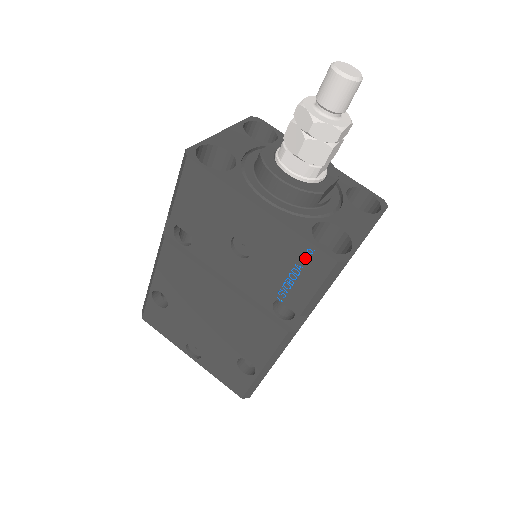
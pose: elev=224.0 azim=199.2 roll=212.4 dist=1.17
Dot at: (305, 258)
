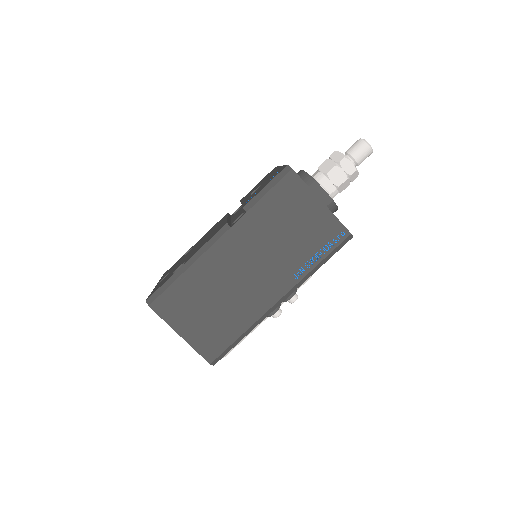
Dot at: occluded
